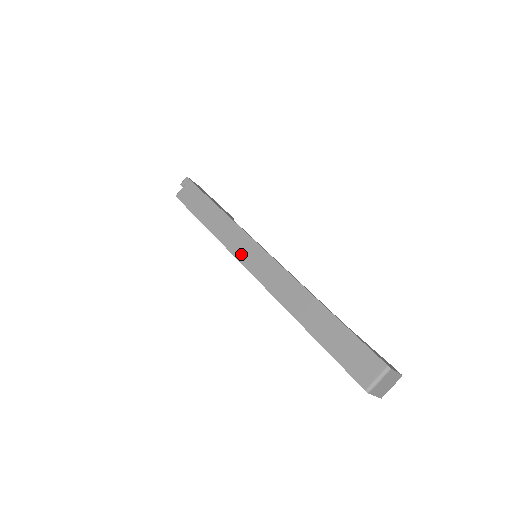
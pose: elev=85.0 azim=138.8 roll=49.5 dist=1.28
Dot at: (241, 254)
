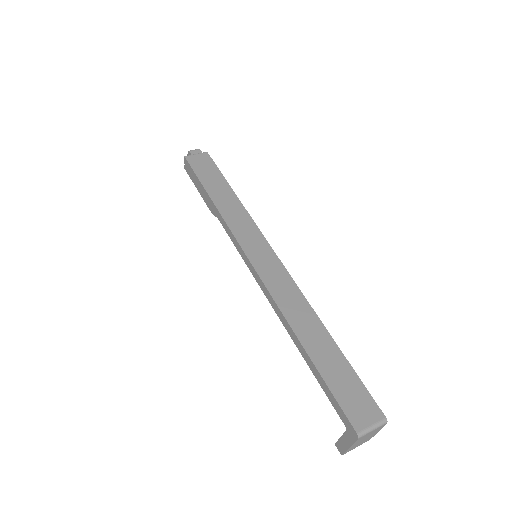
Dot at: (247, 244)
